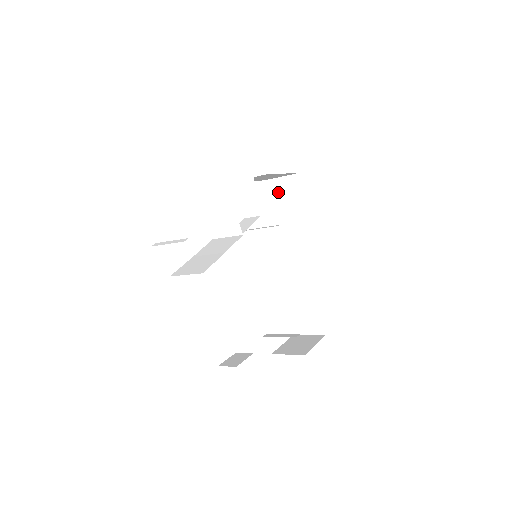
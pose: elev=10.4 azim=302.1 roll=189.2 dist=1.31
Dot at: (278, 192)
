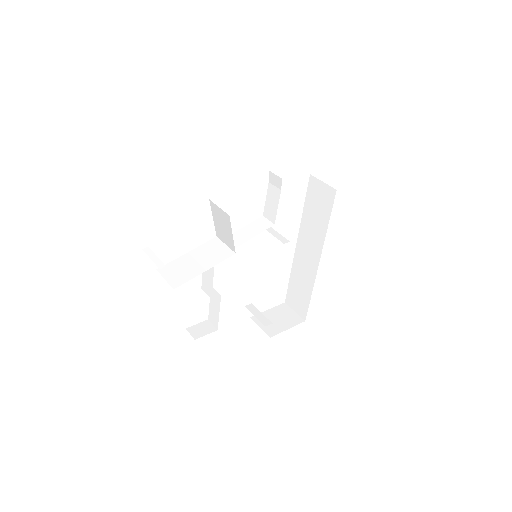
Dot at: (316, 193)
